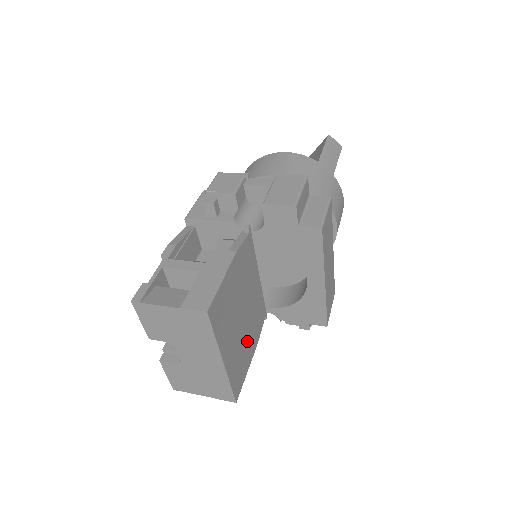
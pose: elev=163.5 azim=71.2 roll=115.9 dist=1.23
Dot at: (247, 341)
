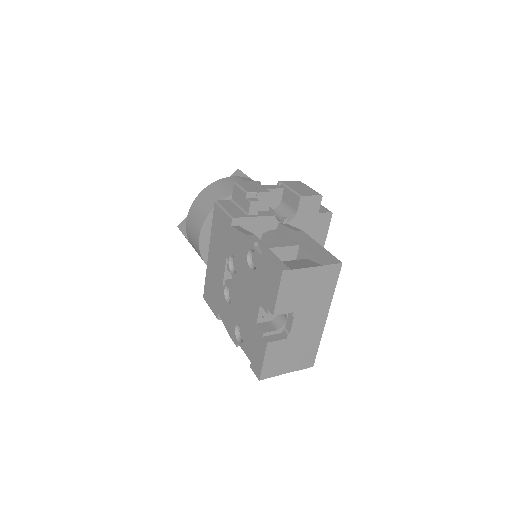
Dot at: occluded
